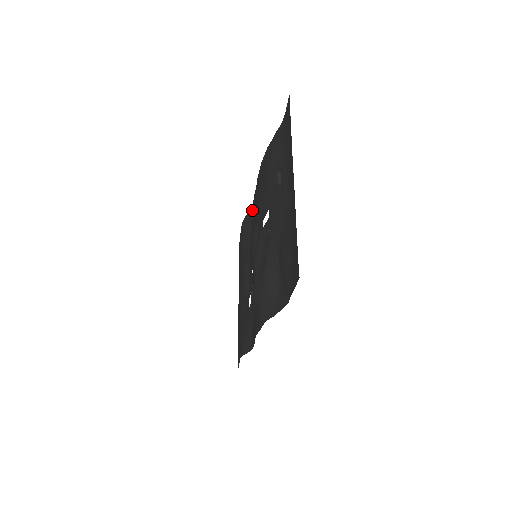
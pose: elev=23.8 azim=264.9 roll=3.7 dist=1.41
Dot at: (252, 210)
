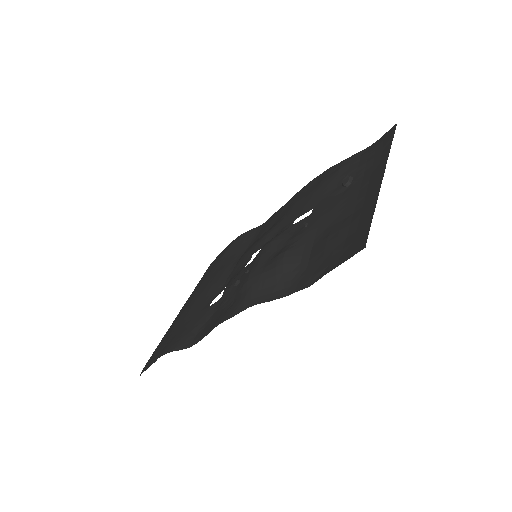
Dot at: (262, 226)
